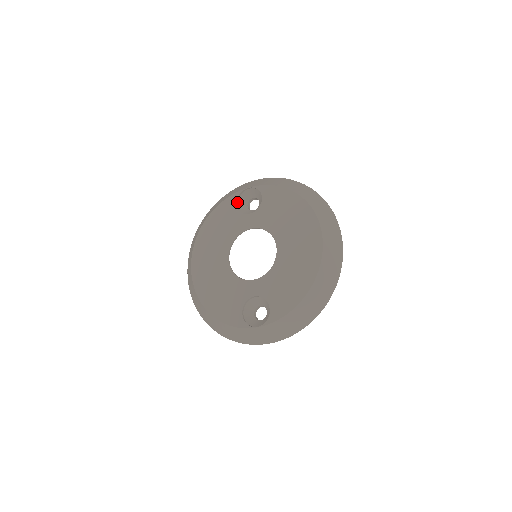
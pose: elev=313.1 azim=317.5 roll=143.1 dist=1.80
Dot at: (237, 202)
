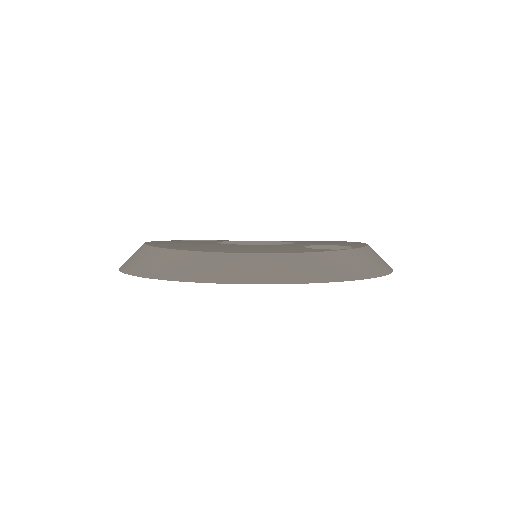
Dot at: occluded
